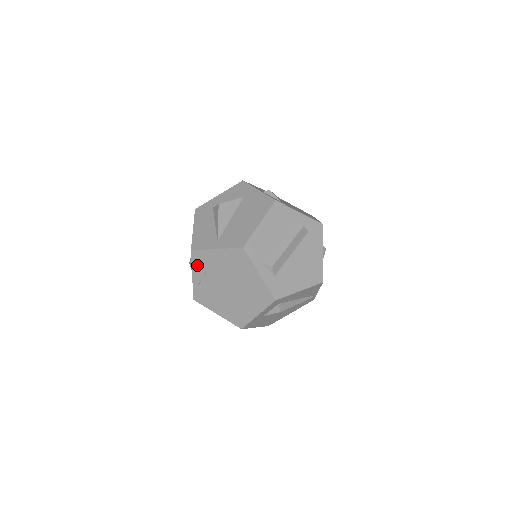
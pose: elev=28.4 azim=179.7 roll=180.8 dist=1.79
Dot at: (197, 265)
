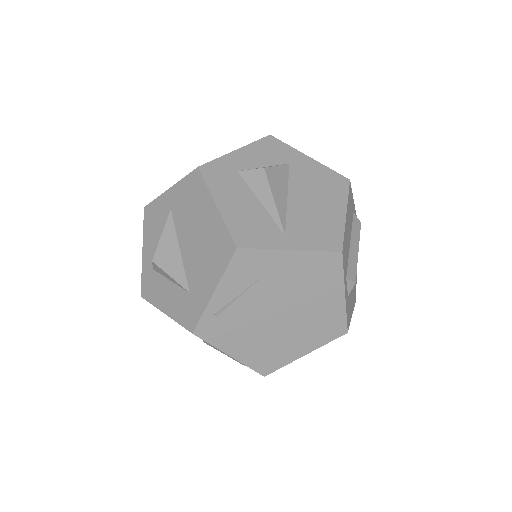
Dot at: (236, 274)
